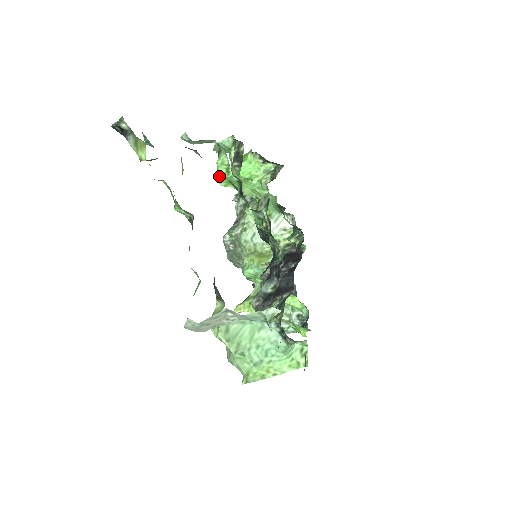
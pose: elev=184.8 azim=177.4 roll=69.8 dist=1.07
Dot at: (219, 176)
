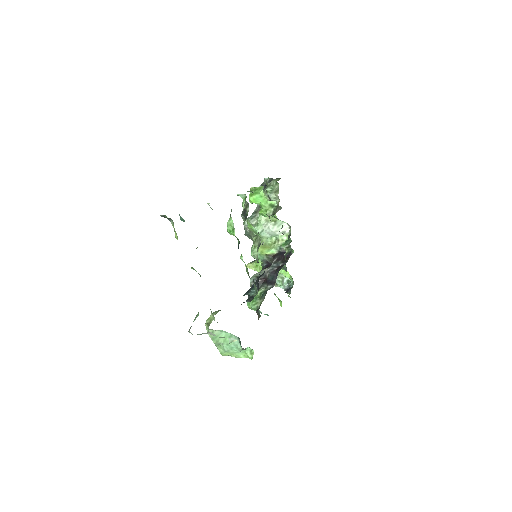
Dot at: (228, 230)
